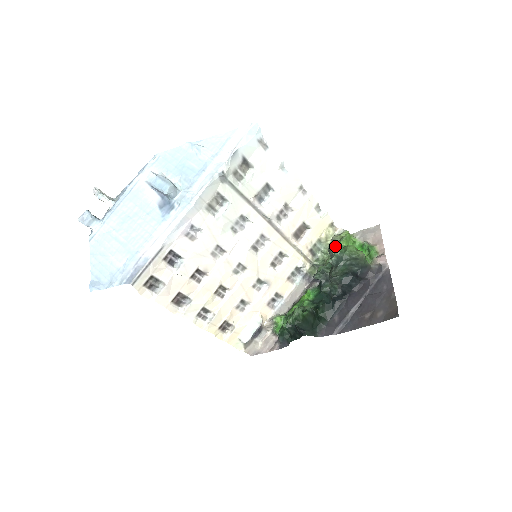
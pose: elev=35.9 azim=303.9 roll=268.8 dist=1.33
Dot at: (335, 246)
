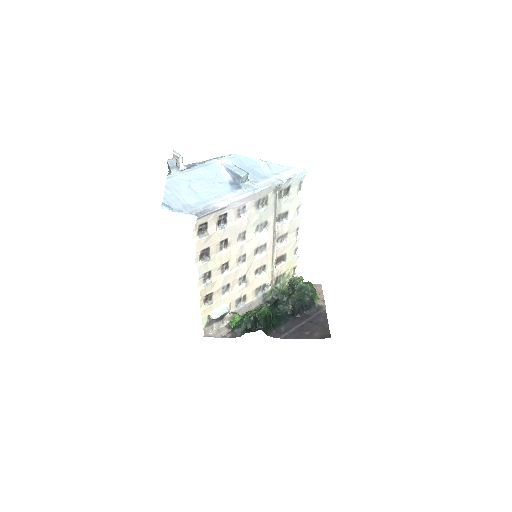
Dot at: occluded
